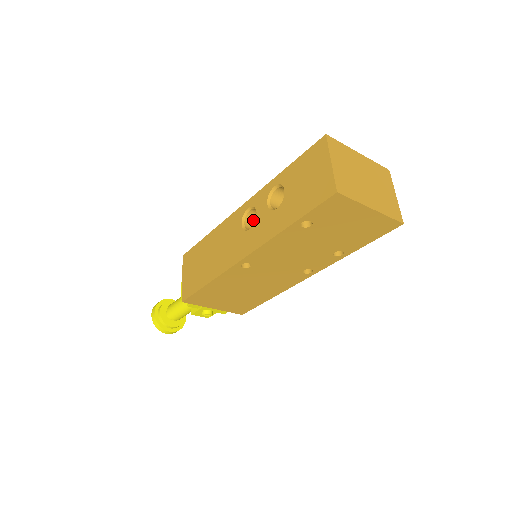
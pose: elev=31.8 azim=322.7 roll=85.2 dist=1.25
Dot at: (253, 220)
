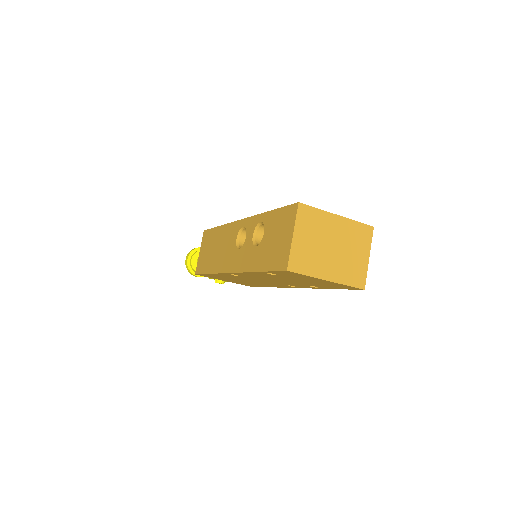
Dot at: occluded
